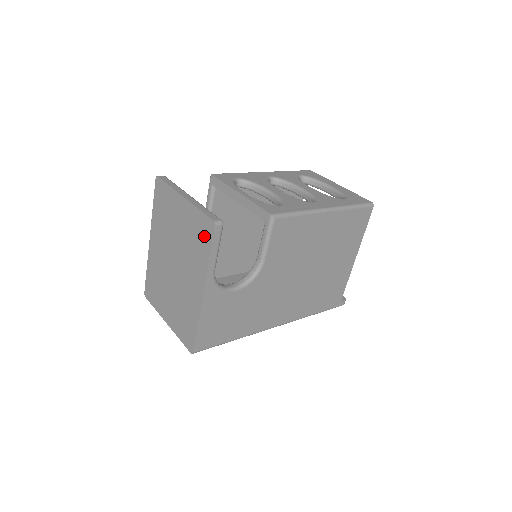
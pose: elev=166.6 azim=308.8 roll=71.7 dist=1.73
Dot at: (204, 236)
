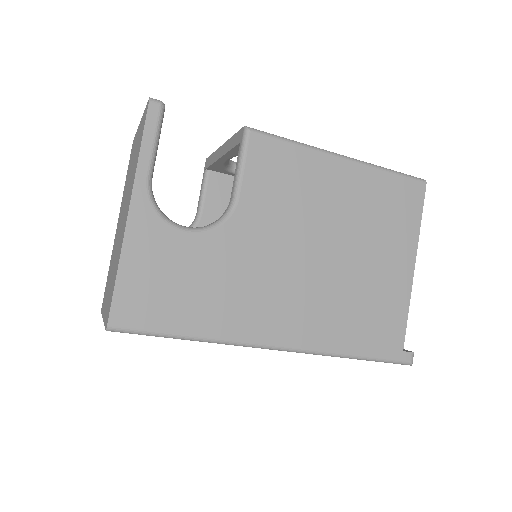
Dot at: (142, 131)
